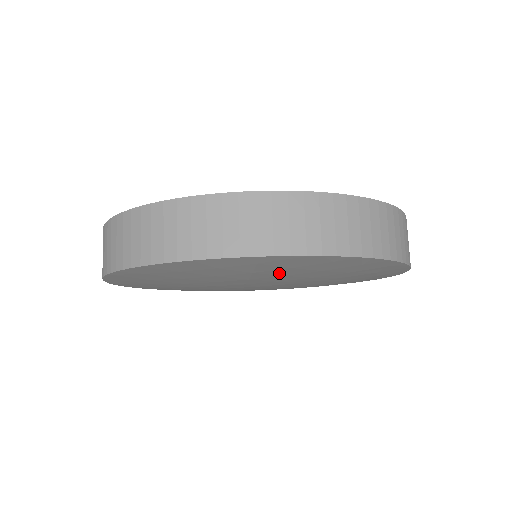
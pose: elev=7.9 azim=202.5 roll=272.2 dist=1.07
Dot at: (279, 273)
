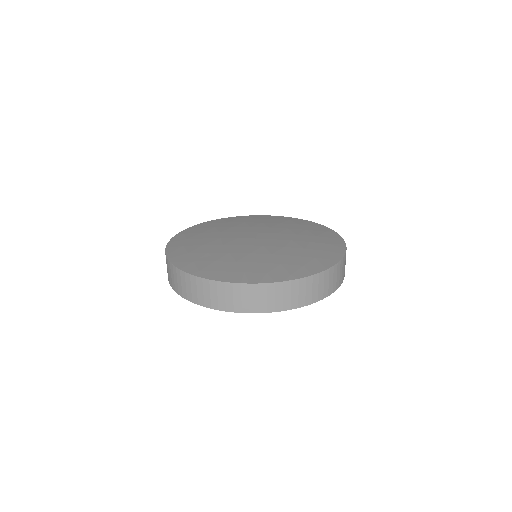
Dot at: occluded
